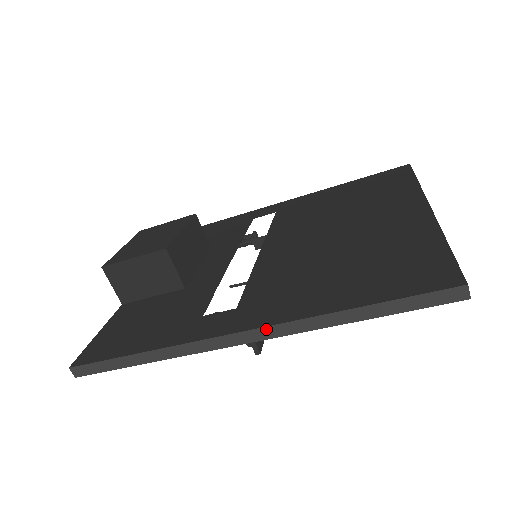
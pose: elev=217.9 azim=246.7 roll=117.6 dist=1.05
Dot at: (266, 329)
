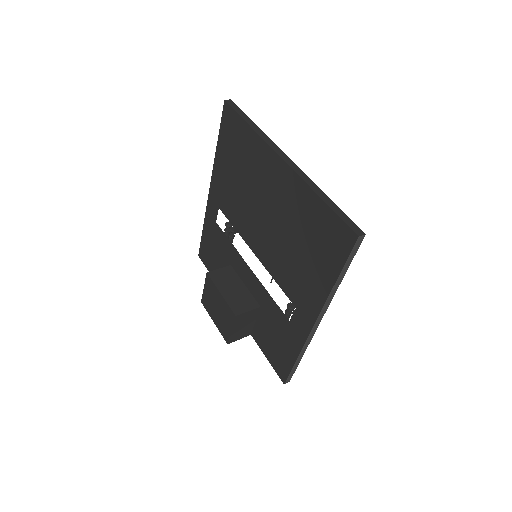
Dot at: (320, 314)
